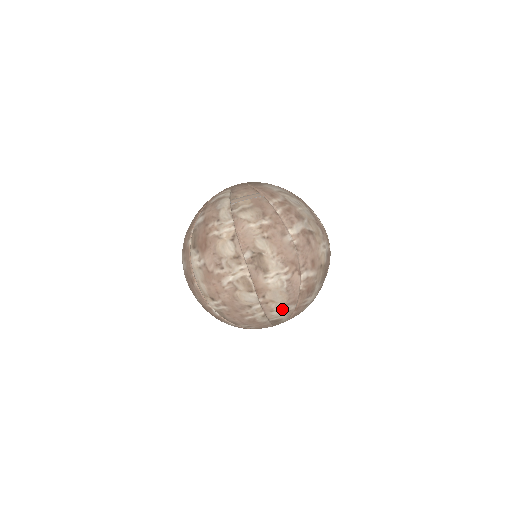
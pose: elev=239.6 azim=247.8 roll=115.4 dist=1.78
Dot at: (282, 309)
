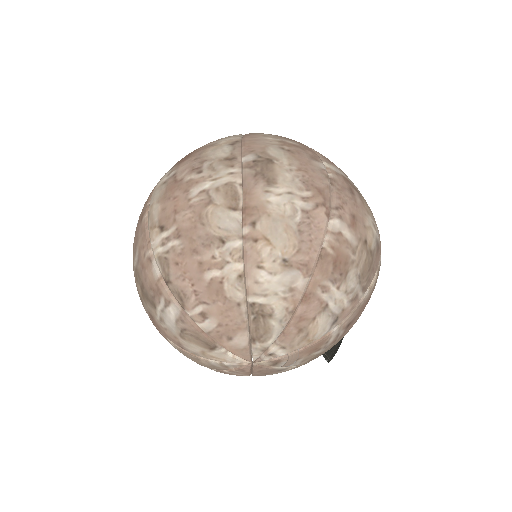
Dot at: (279, 272)
